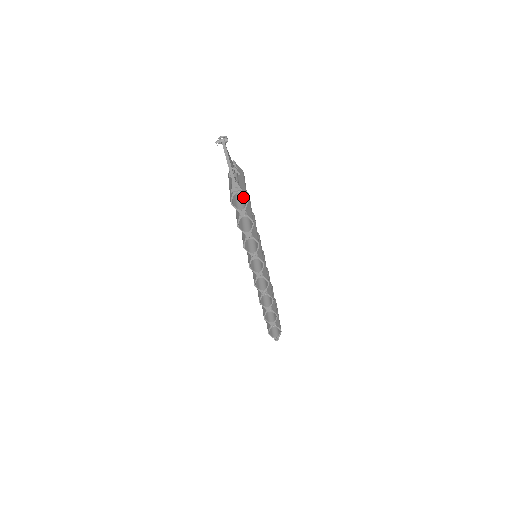
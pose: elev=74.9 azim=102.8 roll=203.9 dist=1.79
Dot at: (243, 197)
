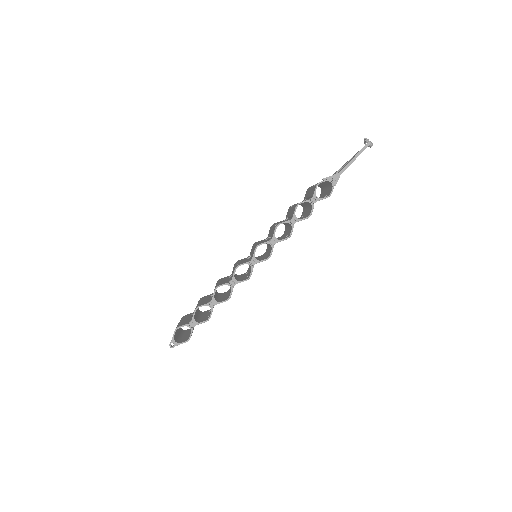
Dot at: occluded
